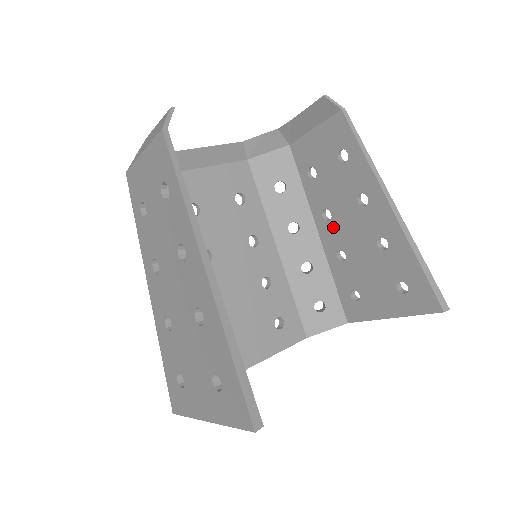
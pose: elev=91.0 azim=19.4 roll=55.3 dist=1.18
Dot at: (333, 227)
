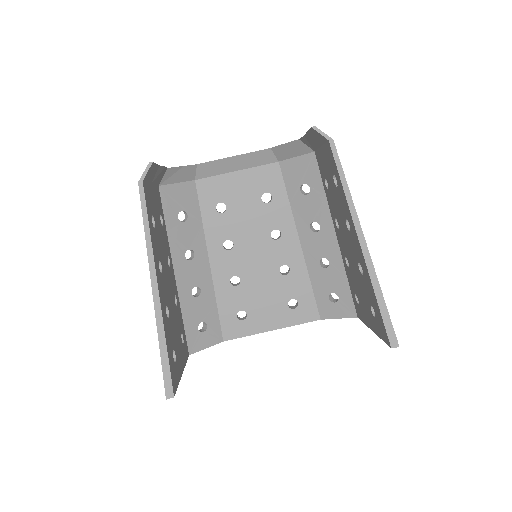
Dot at: (341, 236)
